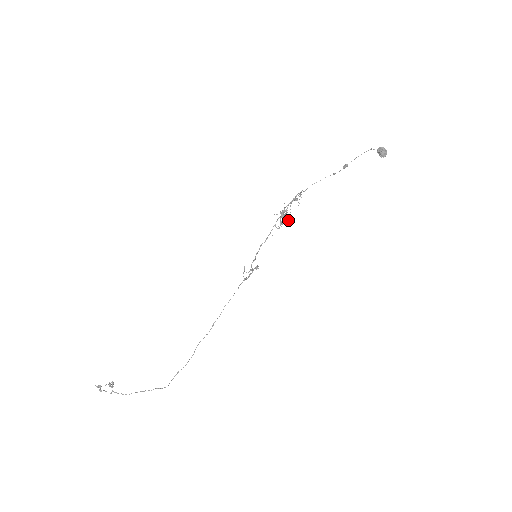
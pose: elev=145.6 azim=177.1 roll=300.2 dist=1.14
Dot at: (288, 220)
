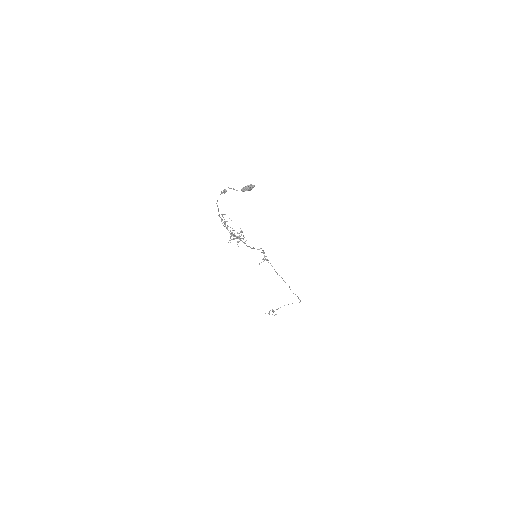
Dot at: (243, 236)
